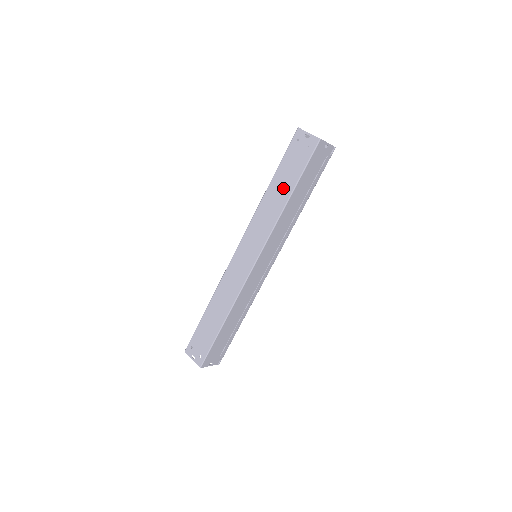
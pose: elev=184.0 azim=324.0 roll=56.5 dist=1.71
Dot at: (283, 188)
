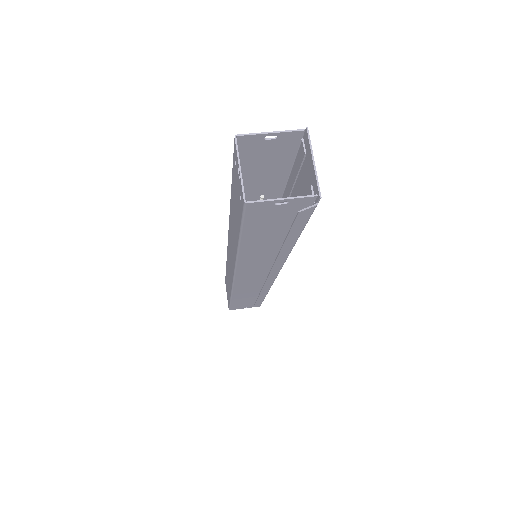
Dot at: (234, 225)
